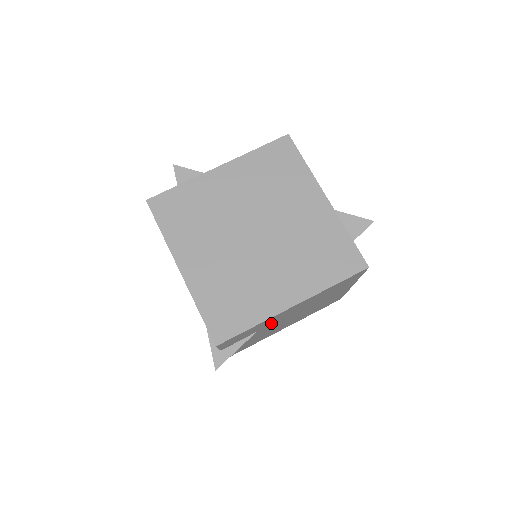
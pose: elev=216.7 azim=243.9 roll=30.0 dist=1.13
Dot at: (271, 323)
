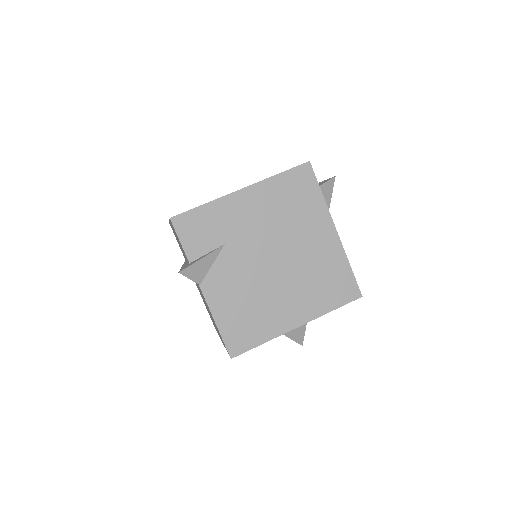
Dot at: (237, 234)
